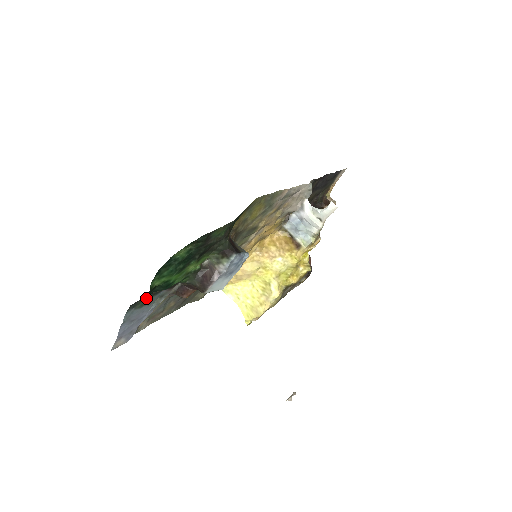
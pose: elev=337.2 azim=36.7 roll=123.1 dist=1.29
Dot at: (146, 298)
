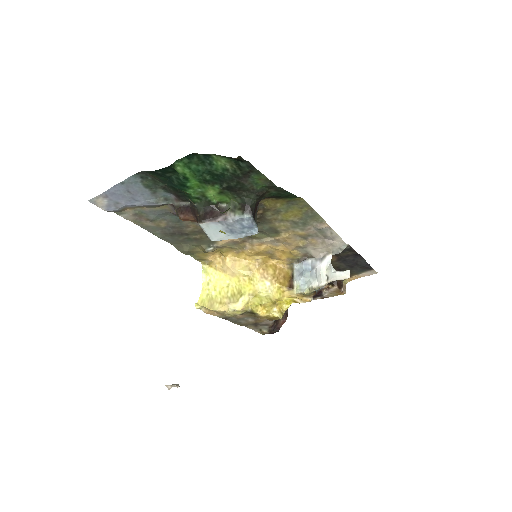
Dot at: (157, 183)
